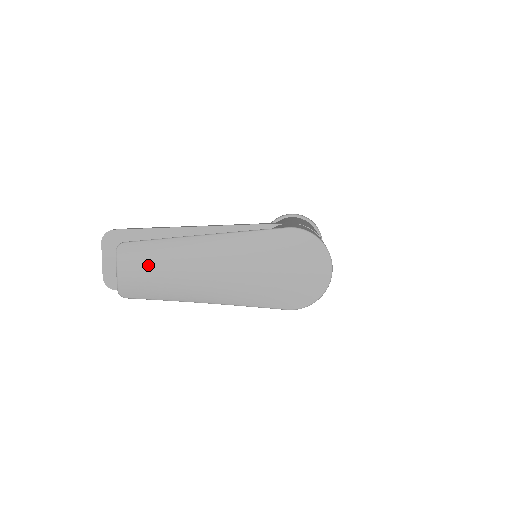
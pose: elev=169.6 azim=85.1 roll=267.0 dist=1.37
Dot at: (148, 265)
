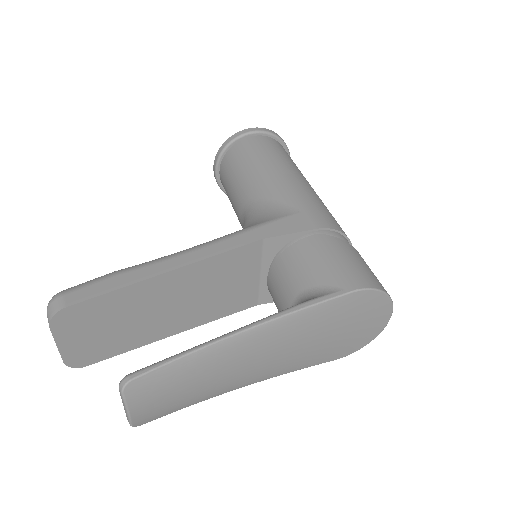
Dot at: (172, 390)
